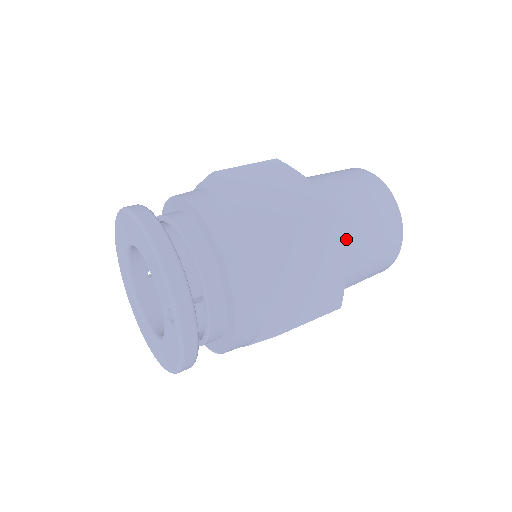
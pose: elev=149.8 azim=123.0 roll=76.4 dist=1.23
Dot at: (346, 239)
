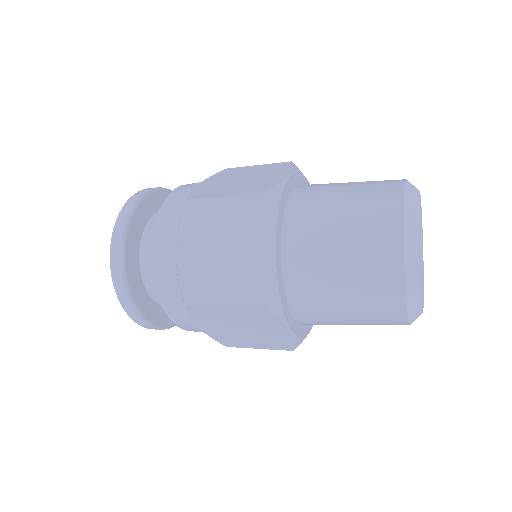
Dot at: (312, 185)
